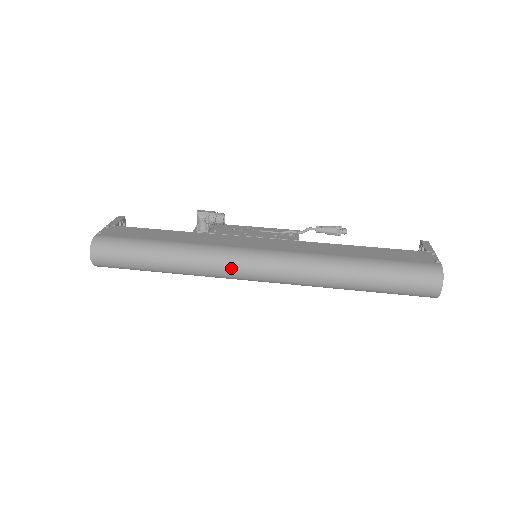
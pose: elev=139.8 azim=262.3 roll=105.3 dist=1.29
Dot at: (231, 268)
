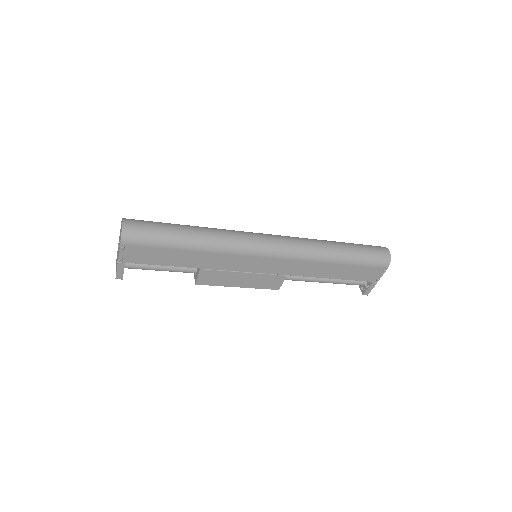
Dot at: (248, 235)
